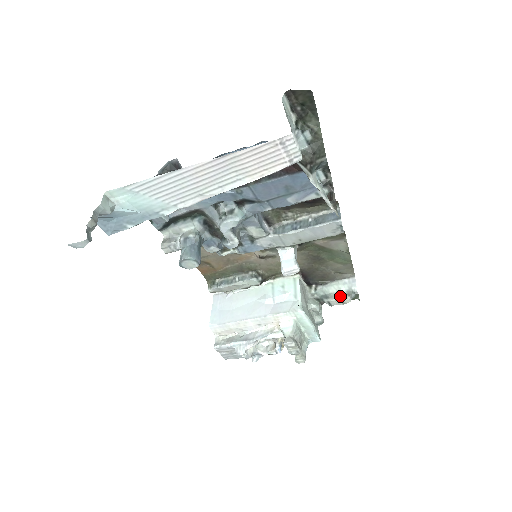
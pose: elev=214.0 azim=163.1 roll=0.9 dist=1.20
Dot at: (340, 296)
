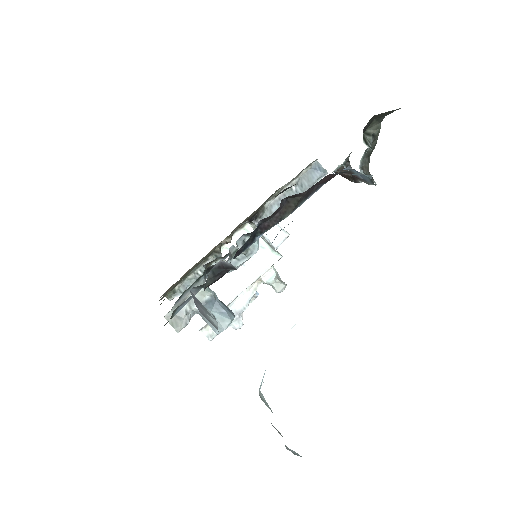
Dot at: occluded
